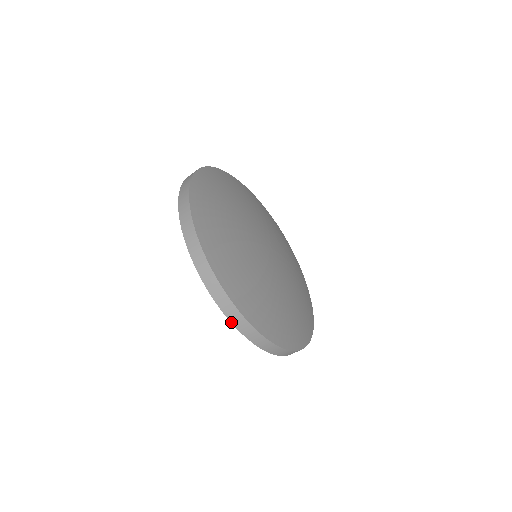
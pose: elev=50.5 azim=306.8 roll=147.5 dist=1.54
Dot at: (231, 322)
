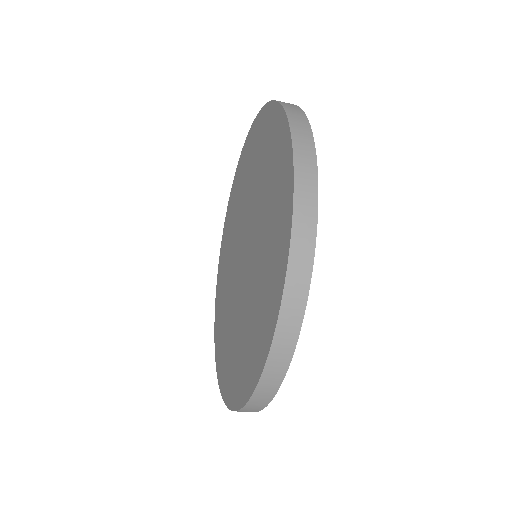
Dot at: (221, 394)
